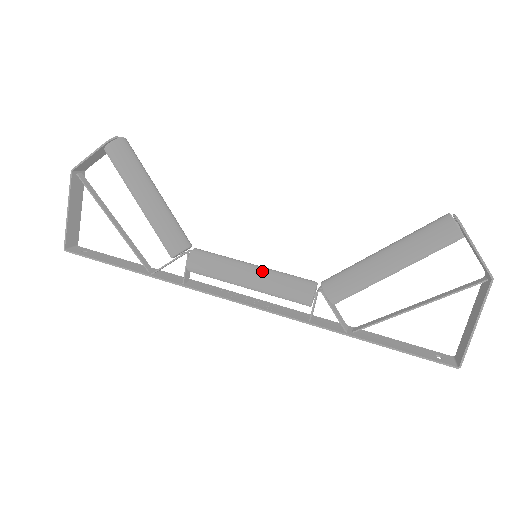
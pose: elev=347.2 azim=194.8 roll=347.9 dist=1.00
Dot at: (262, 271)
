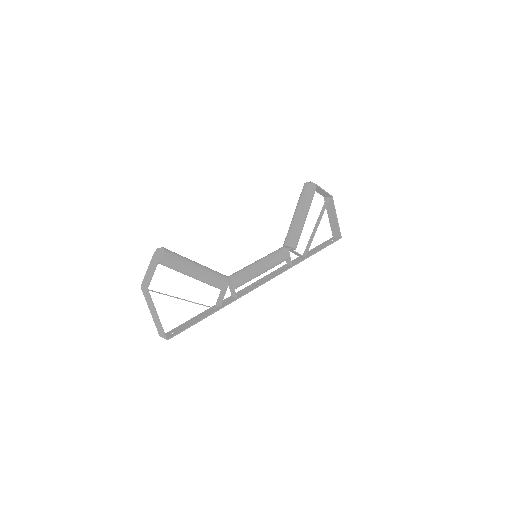
Dot at: (265, 260)
